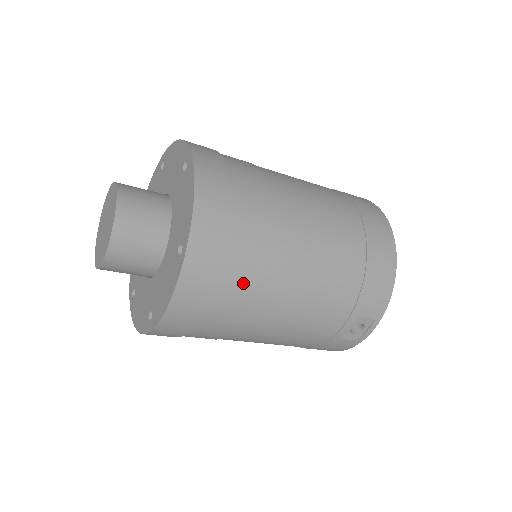
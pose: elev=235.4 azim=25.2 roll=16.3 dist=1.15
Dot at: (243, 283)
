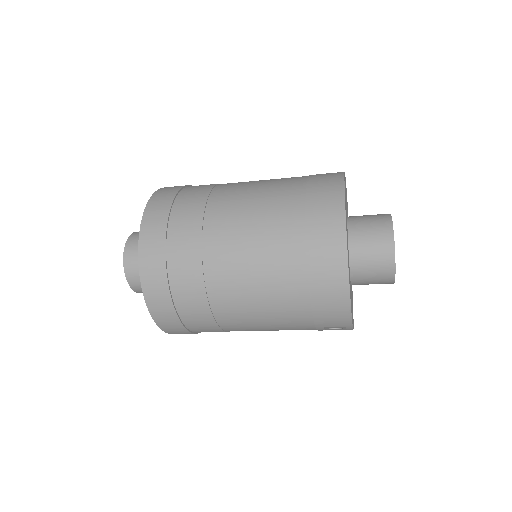
Dot at: (204, 324)
